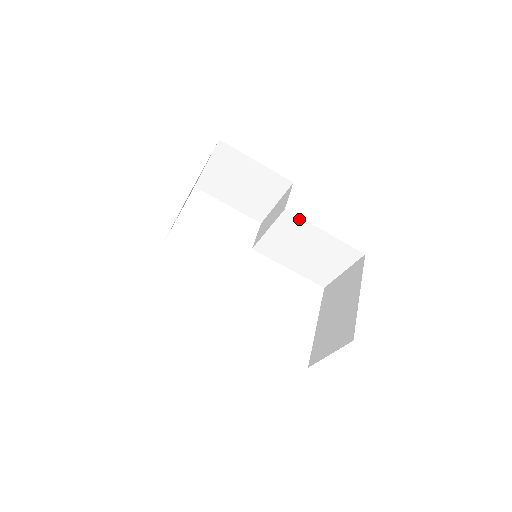
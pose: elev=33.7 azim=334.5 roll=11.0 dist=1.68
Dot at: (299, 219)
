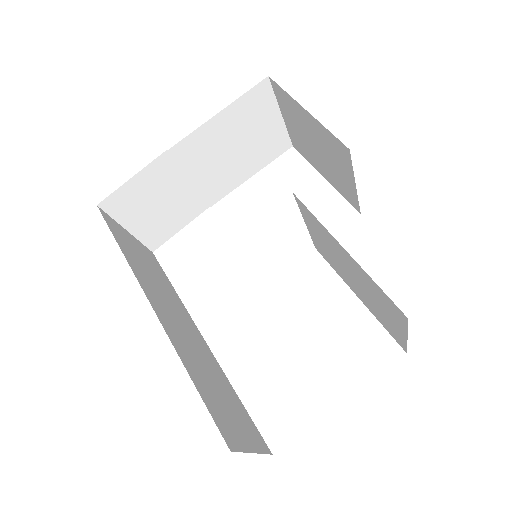
Dot at: (312, 214)
